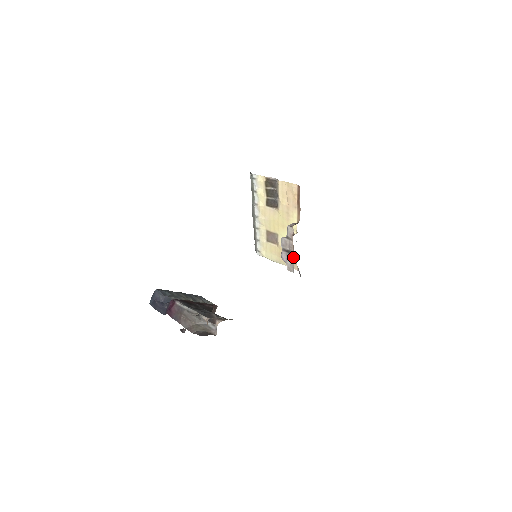
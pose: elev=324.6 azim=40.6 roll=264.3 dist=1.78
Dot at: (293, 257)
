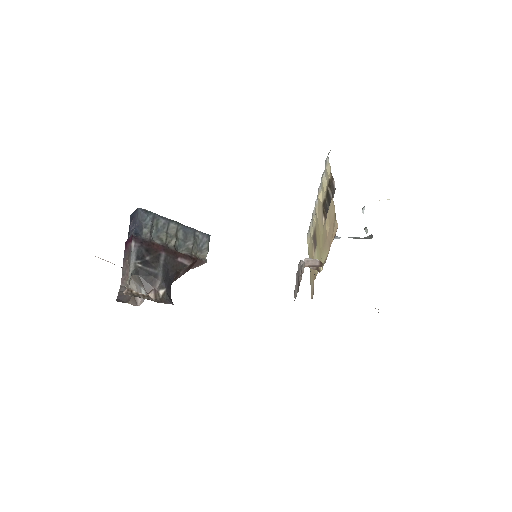
Dot at: (298, 291)
